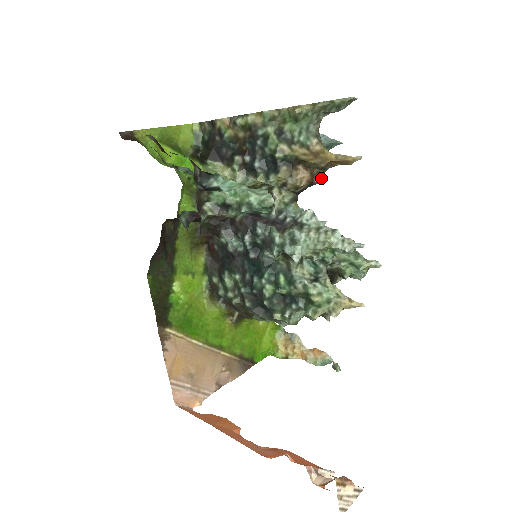
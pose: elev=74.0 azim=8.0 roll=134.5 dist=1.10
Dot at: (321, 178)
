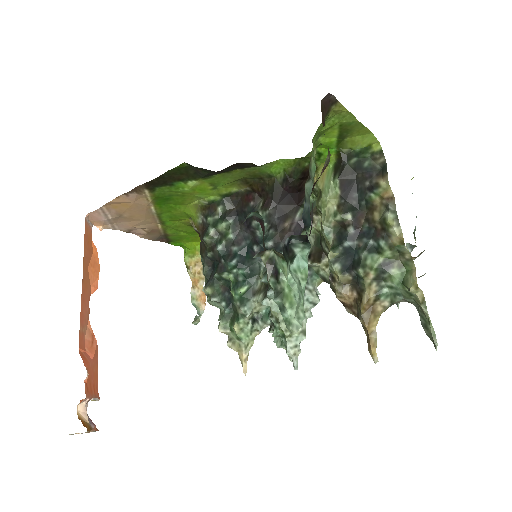
Dot at: (351, 313)
